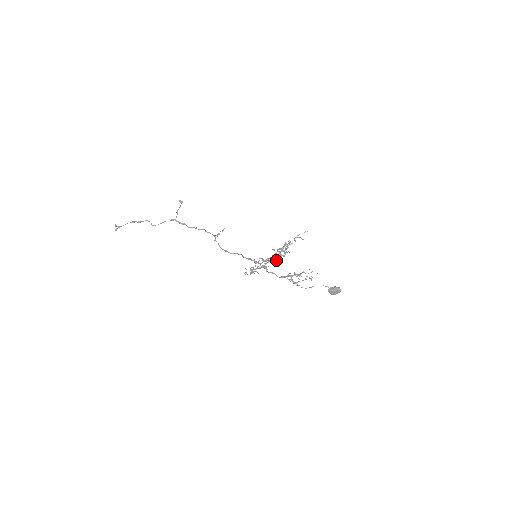
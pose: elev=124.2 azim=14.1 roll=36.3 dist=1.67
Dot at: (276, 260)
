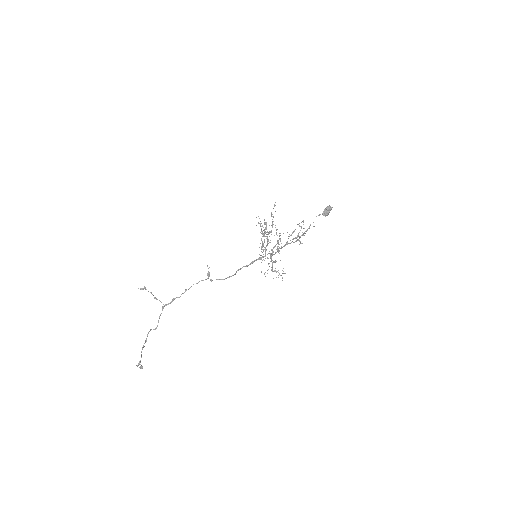
Dot at: occluded
